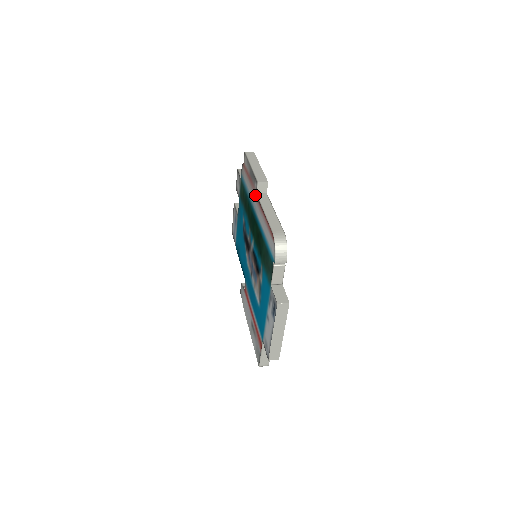
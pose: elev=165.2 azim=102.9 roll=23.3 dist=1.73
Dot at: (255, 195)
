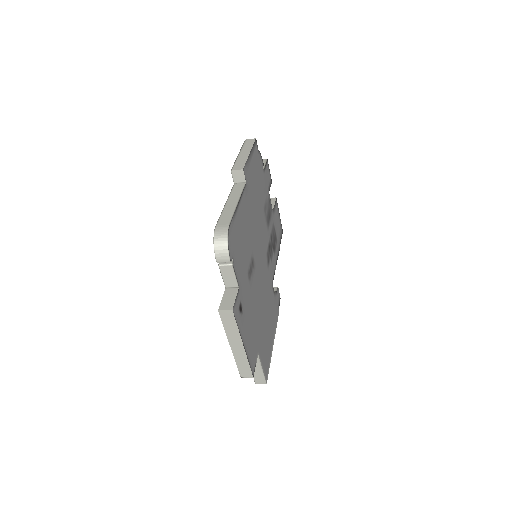
Dot at: occluded
